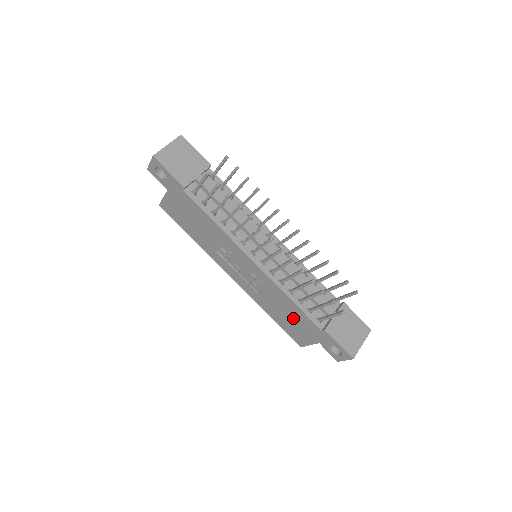
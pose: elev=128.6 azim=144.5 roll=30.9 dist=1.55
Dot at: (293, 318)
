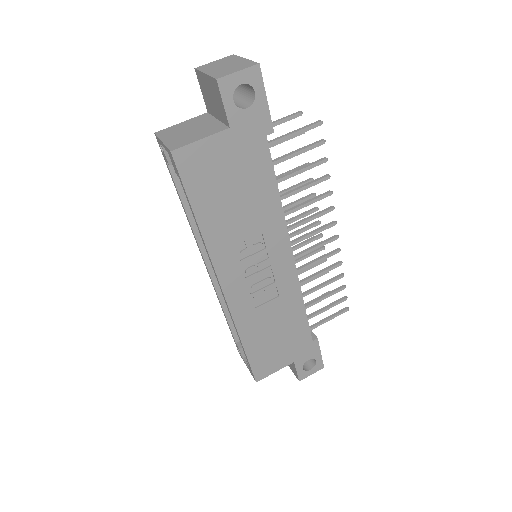
Dot at: (284, 335)
